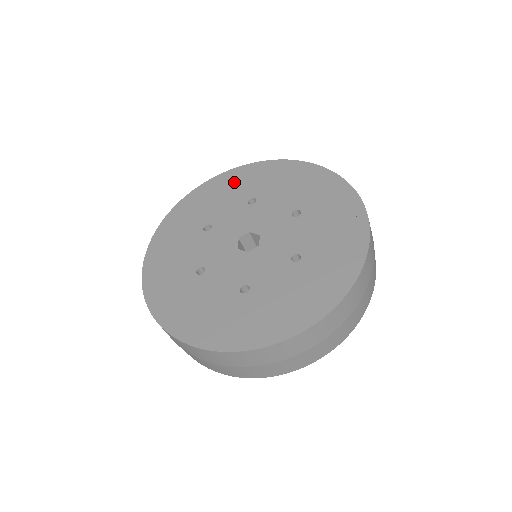
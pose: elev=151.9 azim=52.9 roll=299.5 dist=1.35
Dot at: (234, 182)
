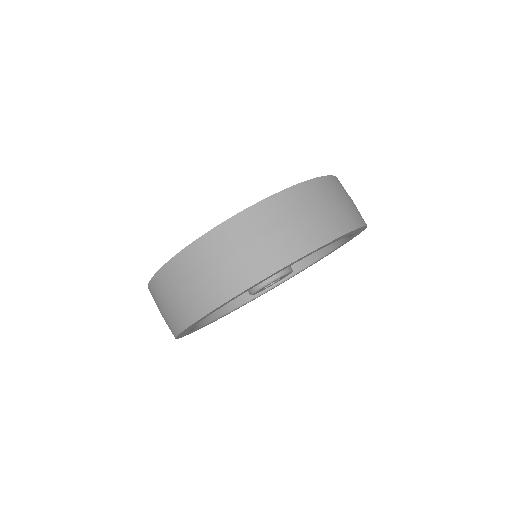
Dot at: occluded
